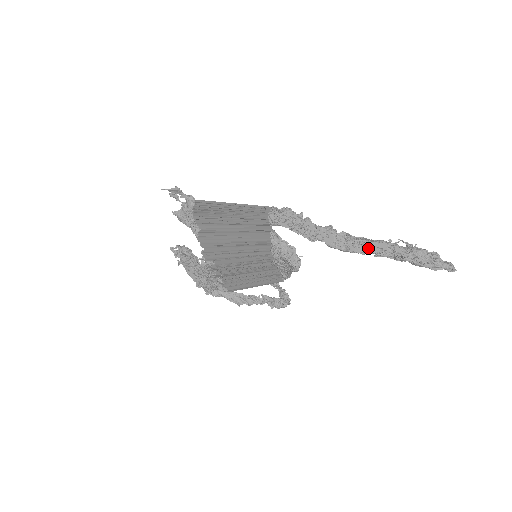
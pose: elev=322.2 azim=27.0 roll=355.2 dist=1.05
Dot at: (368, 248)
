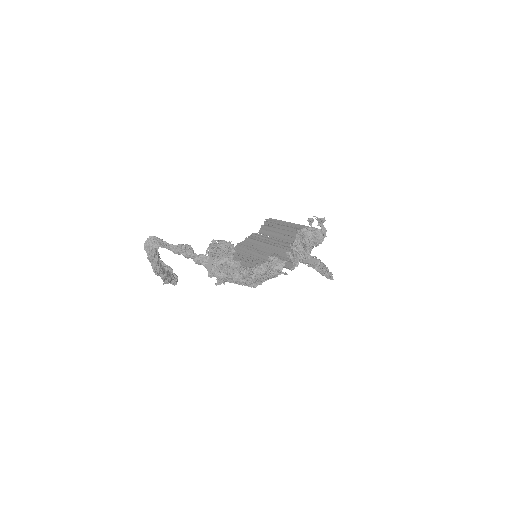
Dot at: (310, 261)
